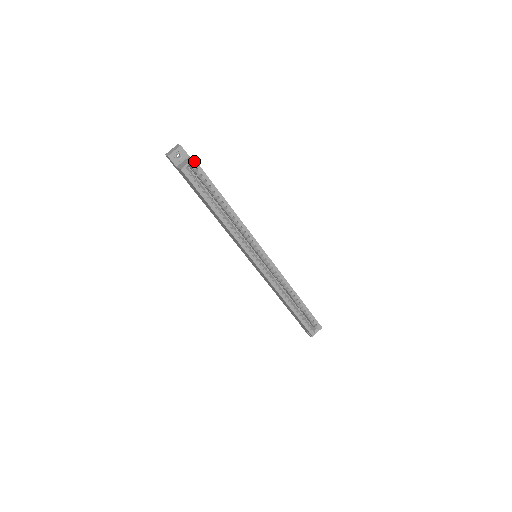
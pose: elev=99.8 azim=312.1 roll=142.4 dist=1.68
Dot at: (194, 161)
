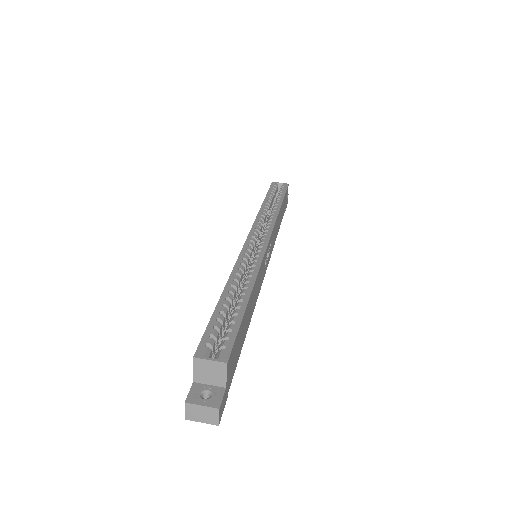
Dot at: (287, 185)
